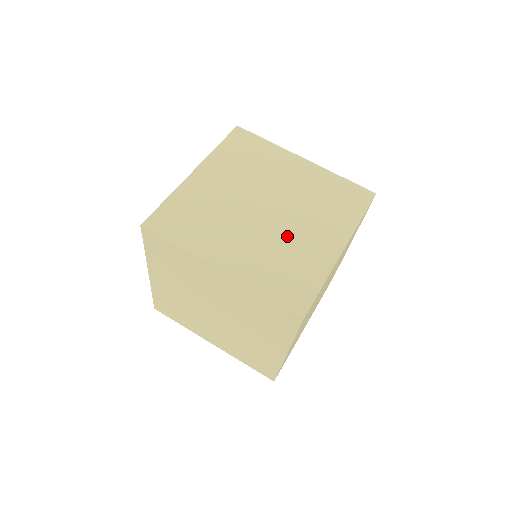
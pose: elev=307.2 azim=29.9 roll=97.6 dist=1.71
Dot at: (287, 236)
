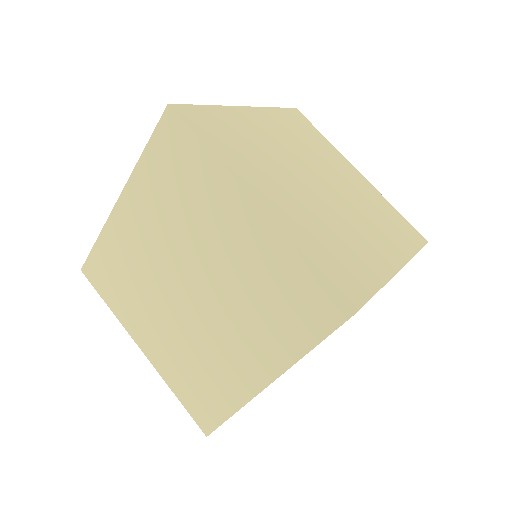
Dot at: occluded
